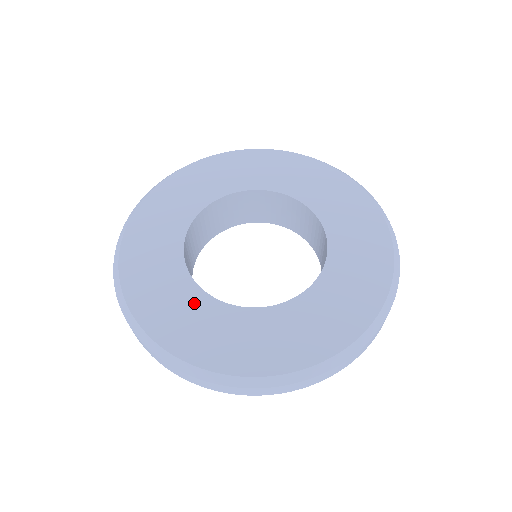
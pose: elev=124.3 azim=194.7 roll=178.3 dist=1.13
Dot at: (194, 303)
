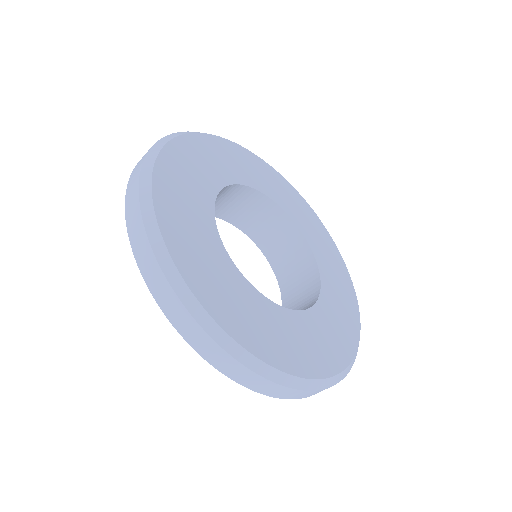
Dot at: (229, 275)
